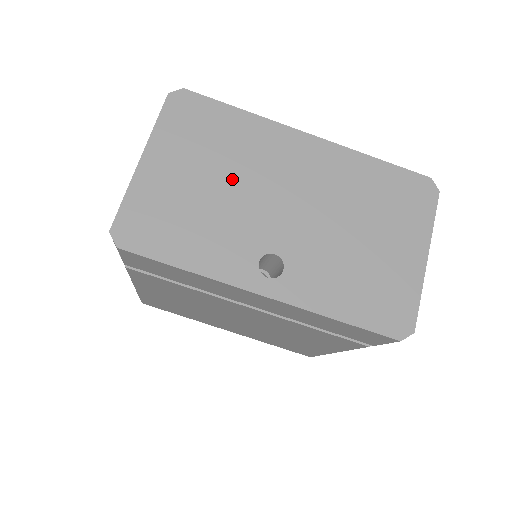
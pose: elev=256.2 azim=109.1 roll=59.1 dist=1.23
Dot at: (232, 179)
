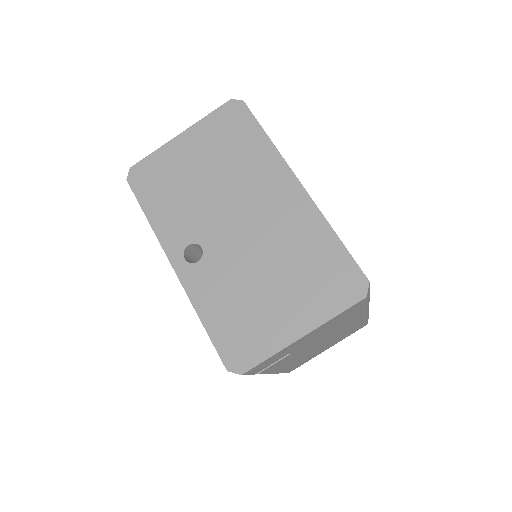
Dot at: (220, 181)
